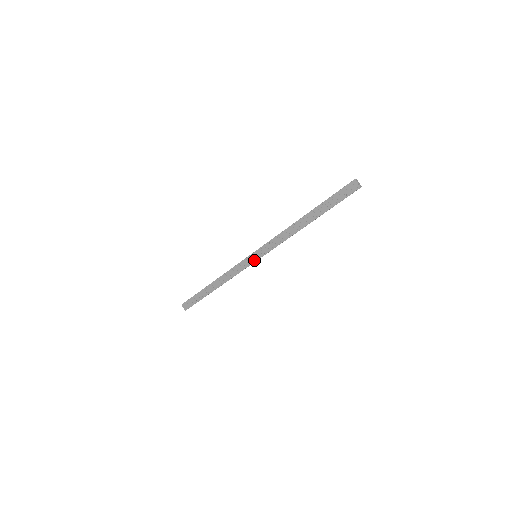
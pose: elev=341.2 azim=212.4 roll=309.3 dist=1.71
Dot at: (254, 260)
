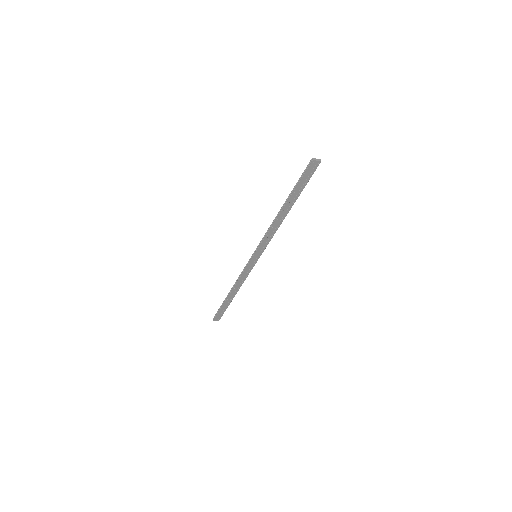
Dot at: (257, 259)
